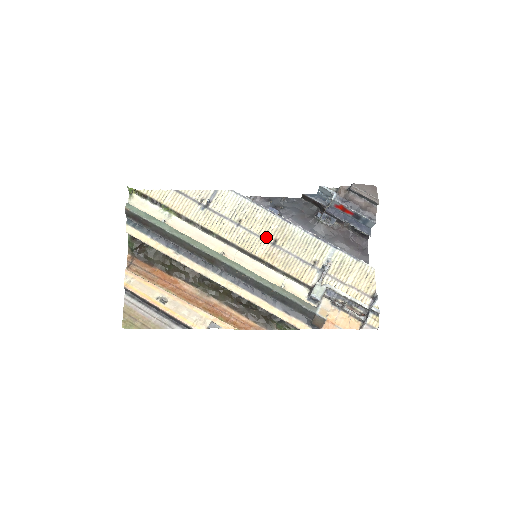
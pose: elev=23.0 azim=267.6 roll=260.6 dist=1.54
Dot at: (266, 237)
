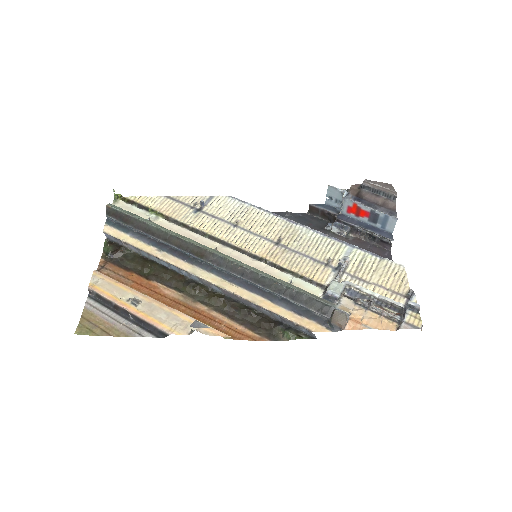
Dot at: (268, 237)
